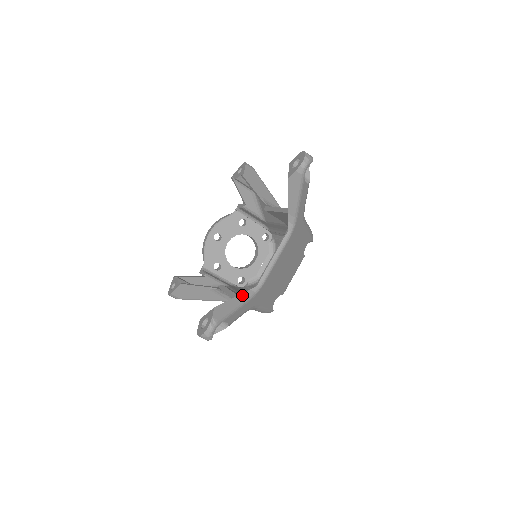
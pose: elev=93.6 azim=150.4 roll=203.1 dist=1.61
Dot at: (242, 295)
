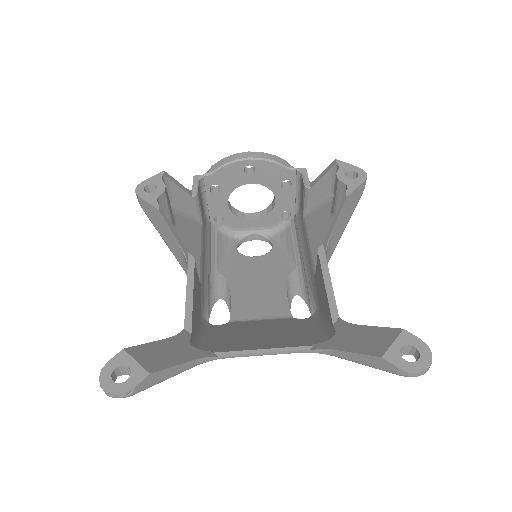
Dot at: (193, 361)
